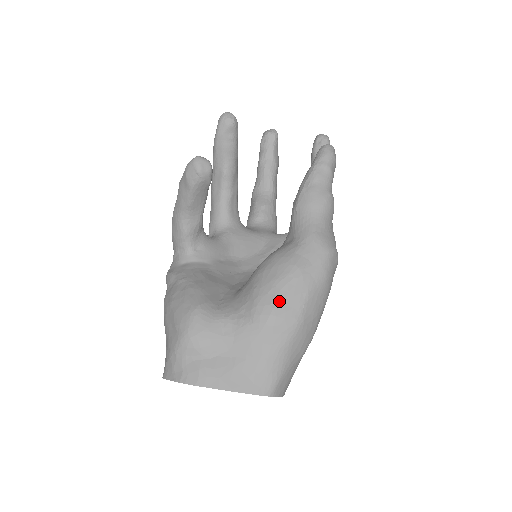
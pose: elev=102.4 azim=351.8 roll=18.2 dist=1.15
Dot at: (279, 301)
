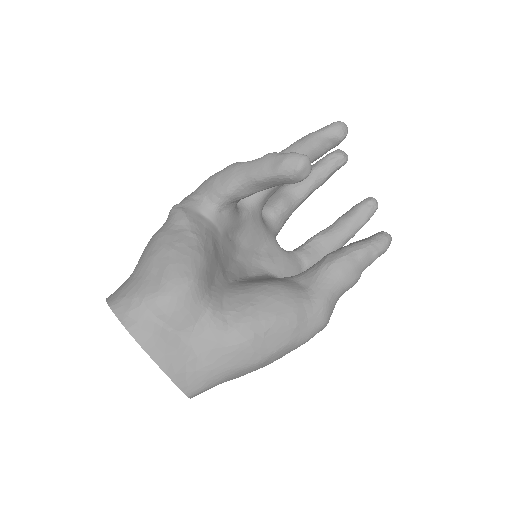
Dot at: (263, 335)
